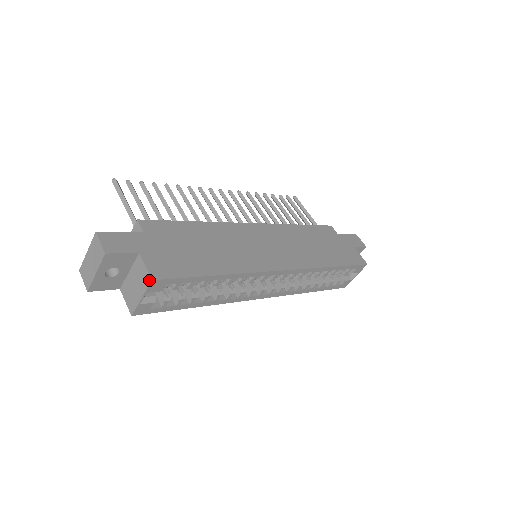
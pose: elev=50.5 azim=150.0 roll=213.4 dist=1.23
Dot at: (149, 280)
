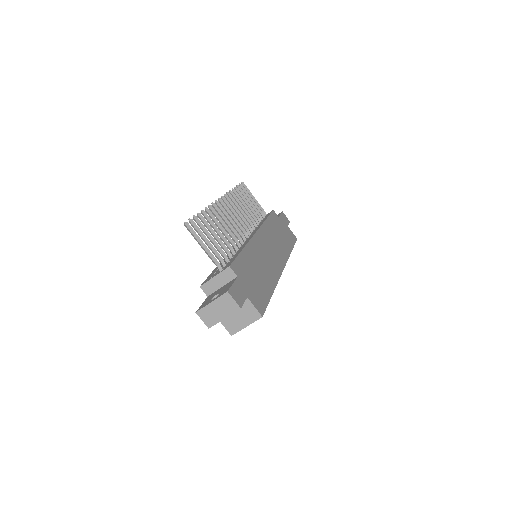
Dot at: (259, 317)
